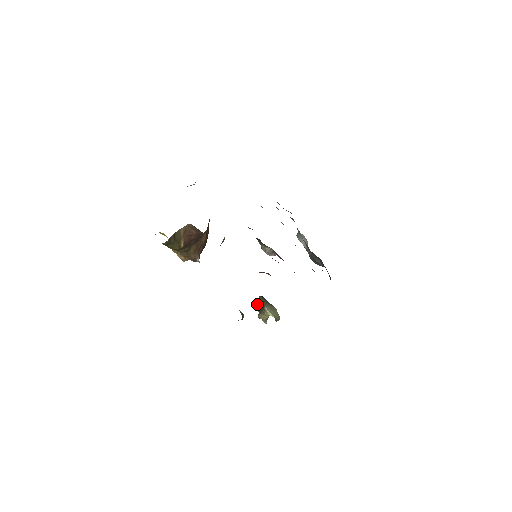
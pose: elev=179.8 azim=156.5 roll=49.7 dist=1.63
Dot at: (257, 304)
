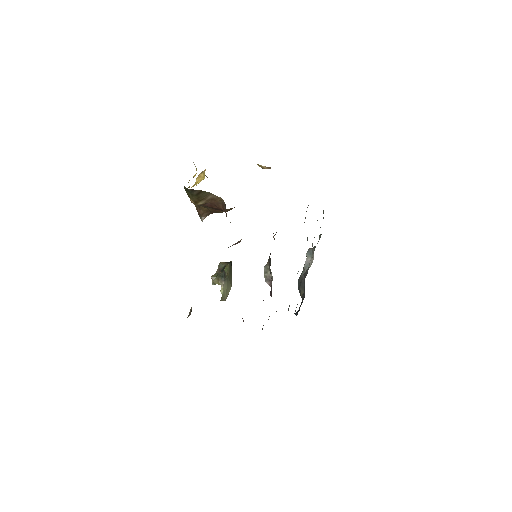
Dot at: (221, 265)
